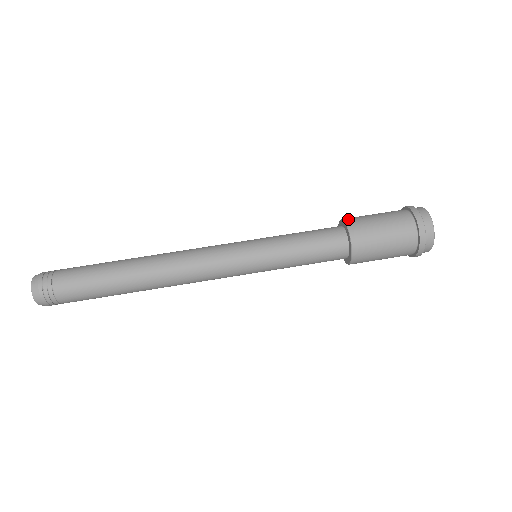
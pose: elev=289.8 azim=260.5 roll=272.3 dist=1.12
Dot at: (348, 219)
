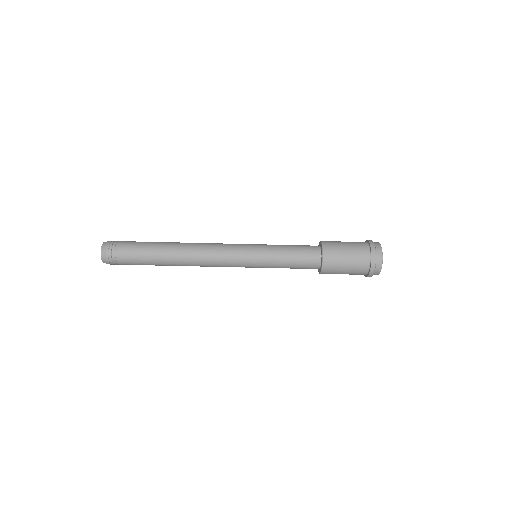
Dot at: (326, 260)
